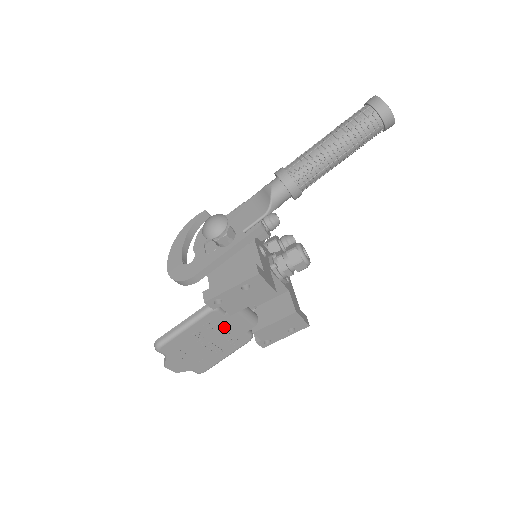
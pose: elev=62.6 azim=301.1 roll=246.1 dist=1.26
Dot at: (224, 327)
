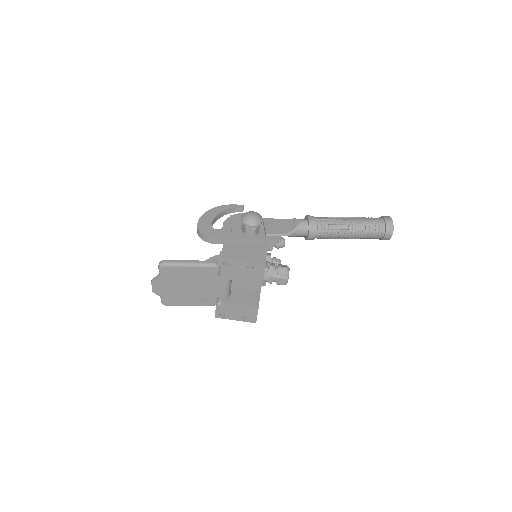
Dot at: (210, 284)
